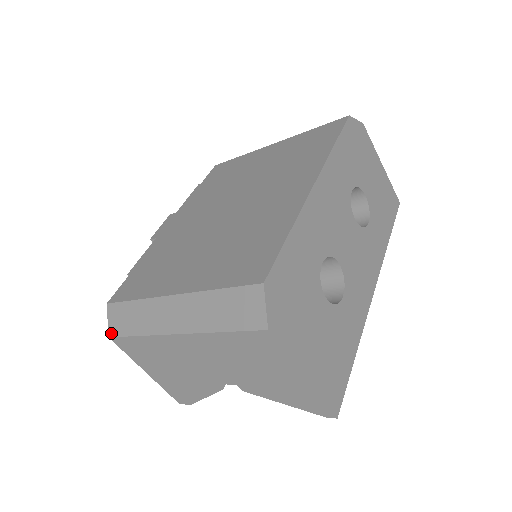
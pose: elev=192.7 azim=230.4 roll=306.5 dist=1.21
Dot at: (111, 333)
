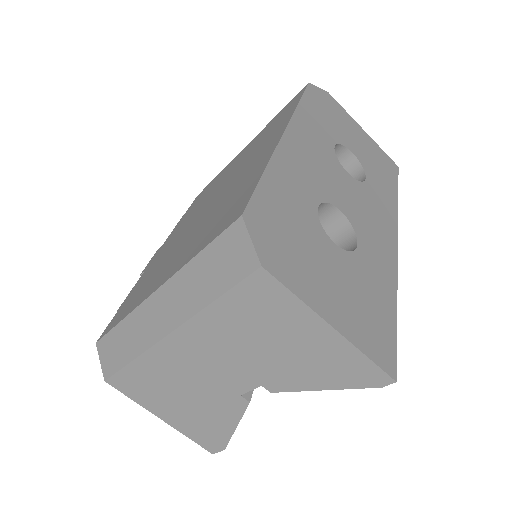
Dot at: (106, 374)
